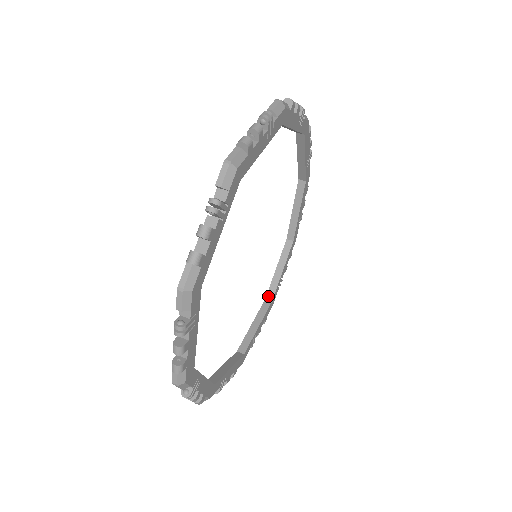
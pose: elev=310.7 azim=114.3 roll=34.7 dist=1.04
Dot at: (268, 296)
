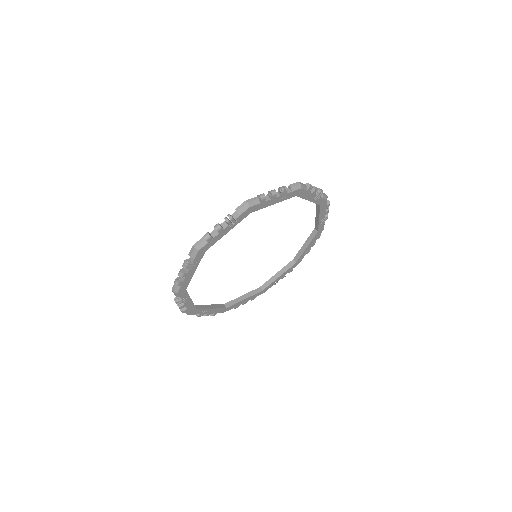
Dot at: (295, 258)
